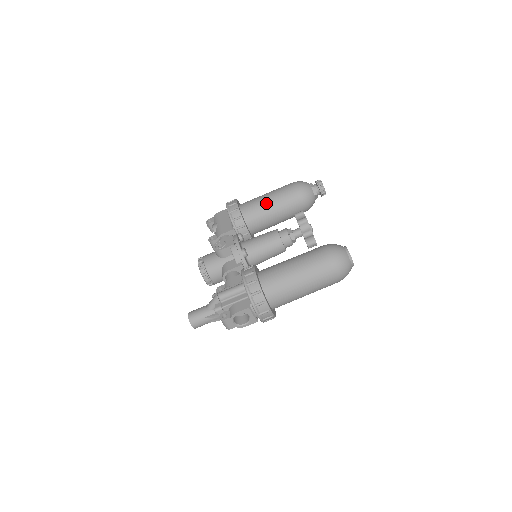
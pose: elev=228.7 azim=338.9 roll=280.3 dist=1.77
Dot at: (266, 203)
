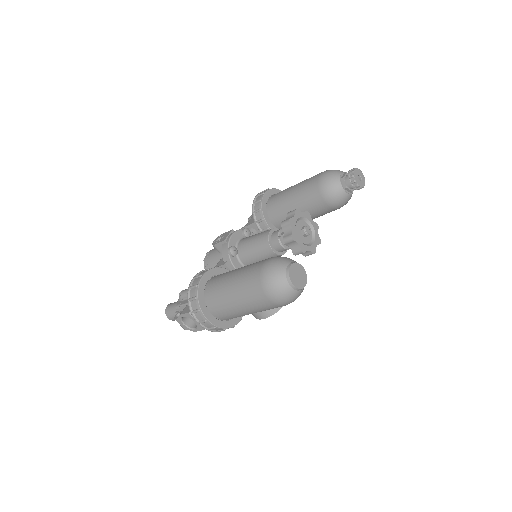
Dot at: (289, 195)
